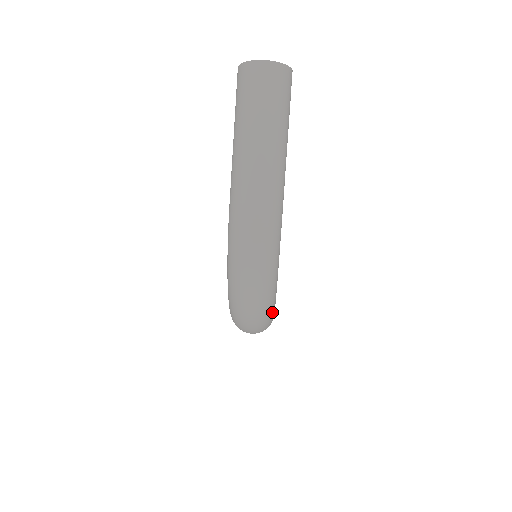
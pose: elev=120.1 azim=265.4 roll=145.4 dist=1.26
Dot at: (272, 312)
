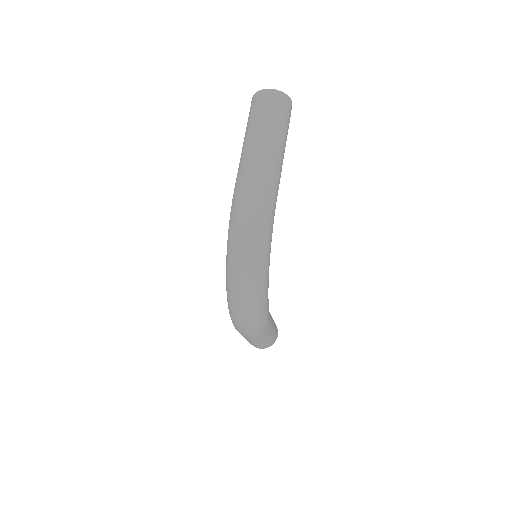
Dot at: (264, 296)
